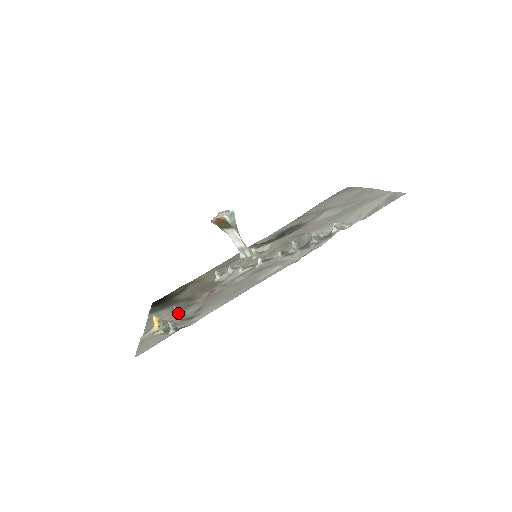
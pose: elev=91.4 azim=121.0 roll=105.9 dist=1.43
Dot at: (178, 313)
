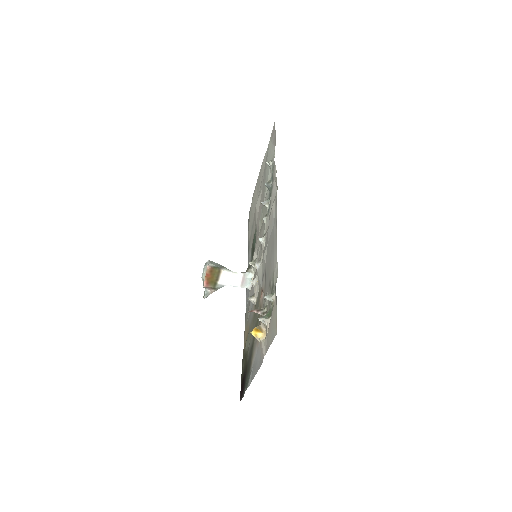
Dot at: (262, 312)
